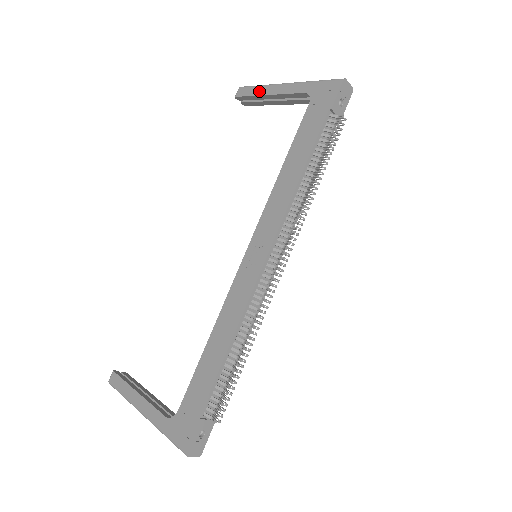
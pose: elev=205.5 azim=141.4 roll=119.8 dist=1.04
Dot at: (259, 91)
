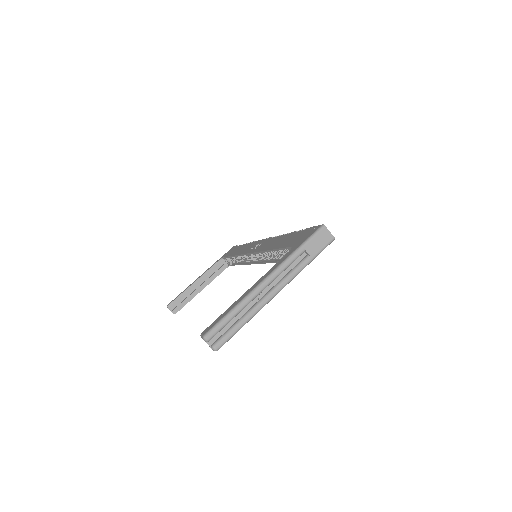
Dot at: (185, 289)
